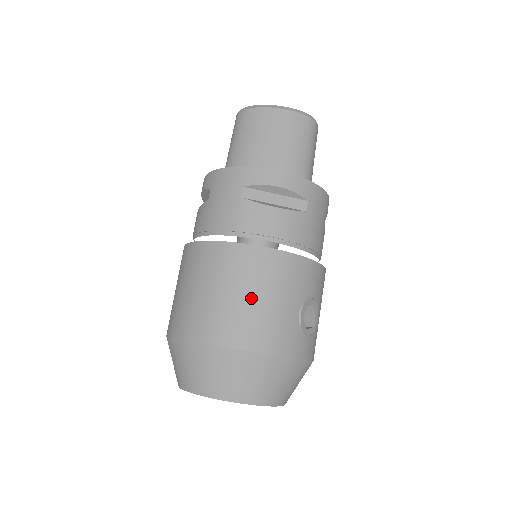
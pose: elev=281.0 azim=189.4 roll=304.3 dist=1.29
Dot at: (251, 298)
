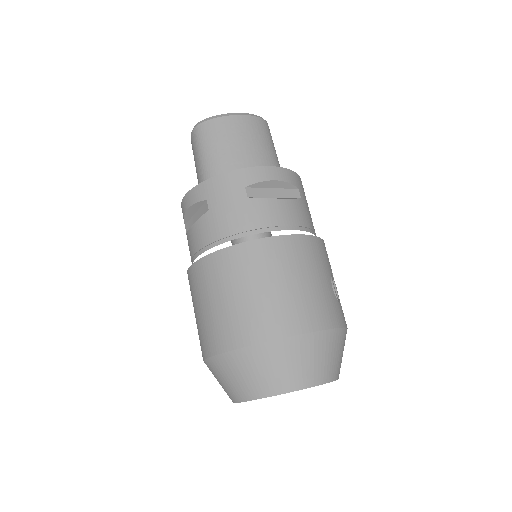
Dot at: (297, 283)
